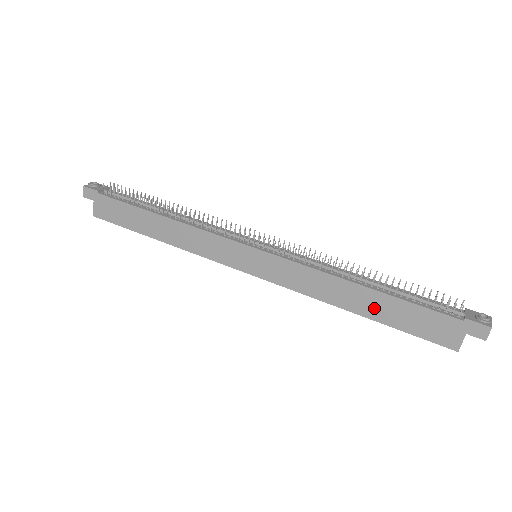
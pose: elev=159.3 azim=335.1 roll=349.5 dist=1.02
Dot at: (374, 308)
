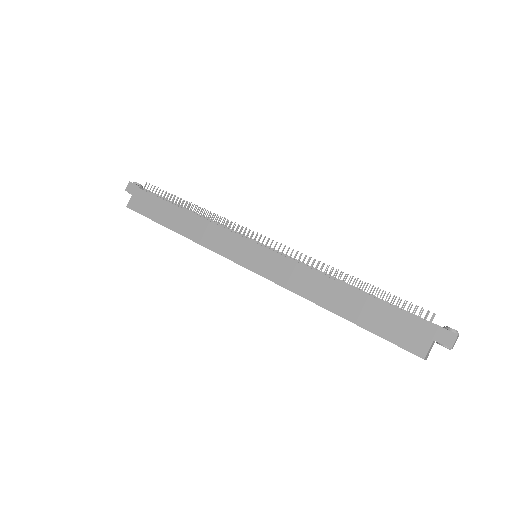
Dot at: (352, 308)
